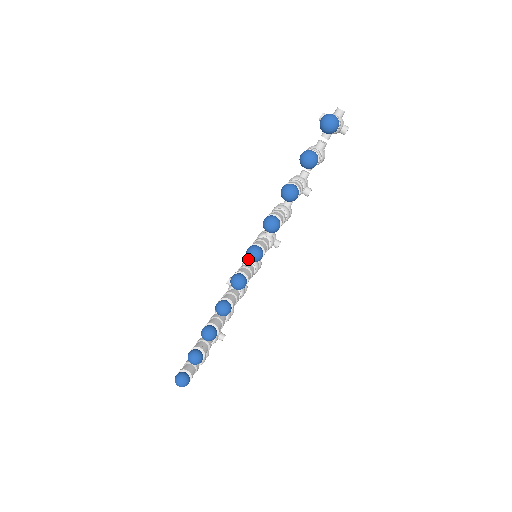
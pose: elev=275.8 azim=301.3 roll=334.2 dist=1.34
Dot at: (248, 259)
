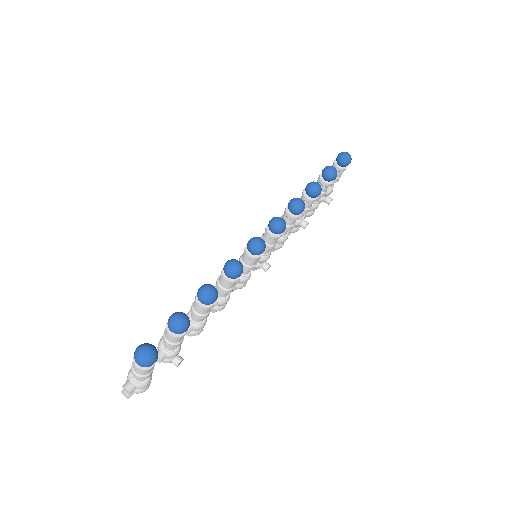
Dot at: (272, 225)
